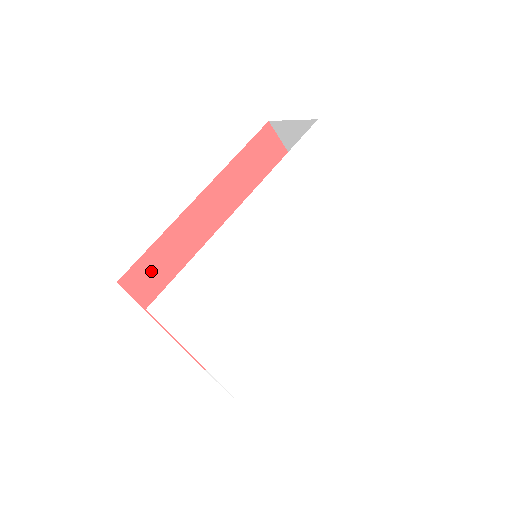
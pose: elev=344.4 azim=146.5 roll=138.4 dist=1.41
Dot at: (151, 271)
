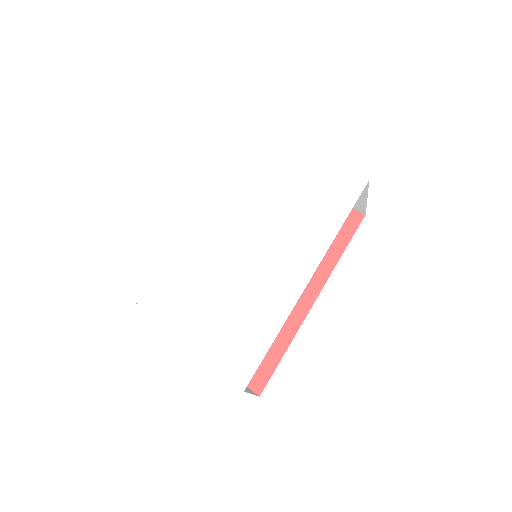
Dot at: occluded
